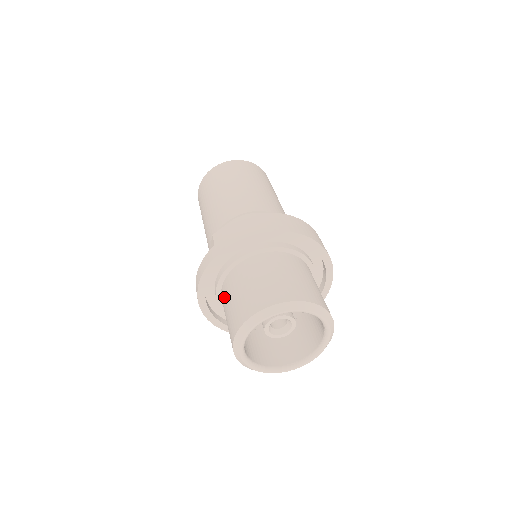
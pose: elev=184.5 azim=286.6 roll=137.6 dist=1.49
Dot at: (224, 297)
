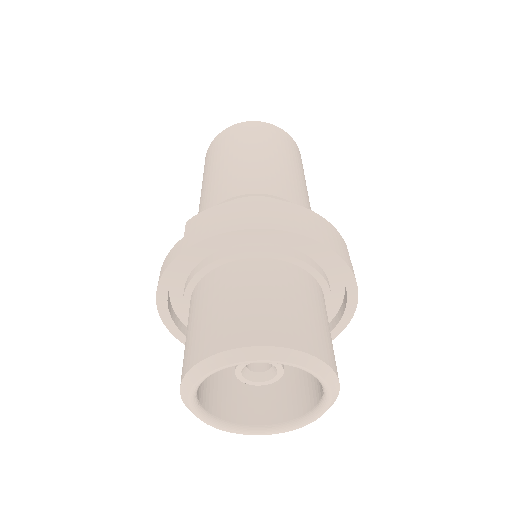
Dot at: occluded
